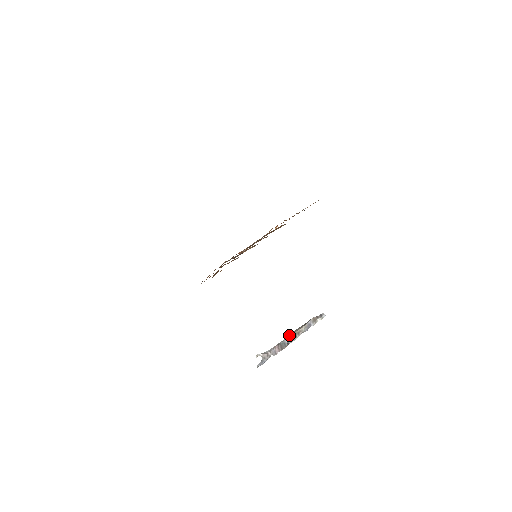
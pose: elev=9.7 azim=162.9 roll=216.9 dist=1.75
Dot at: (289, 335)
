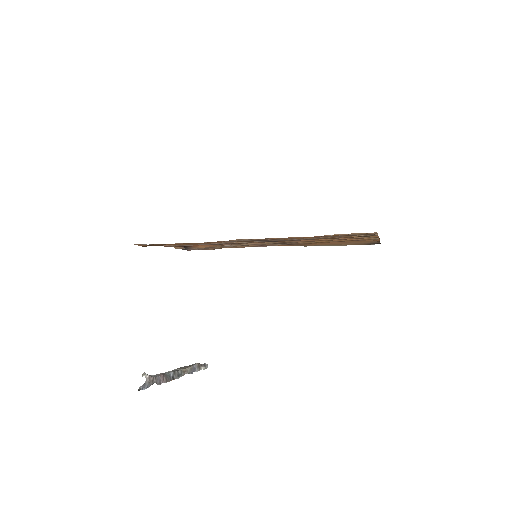
Dot at: (175, 369)
